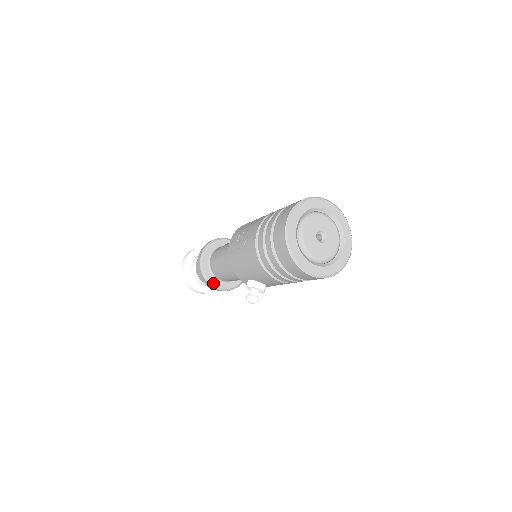
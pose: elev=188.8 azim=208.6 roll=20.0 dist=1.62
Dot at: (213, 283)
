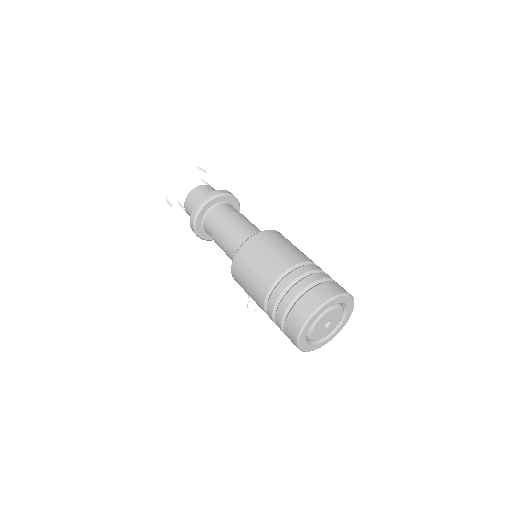
Dot at: (206, 239)
